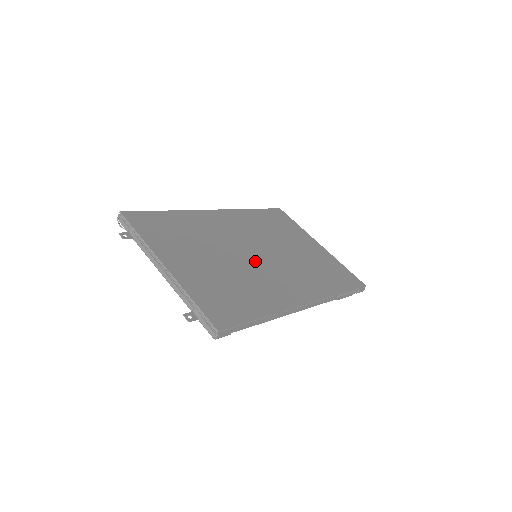
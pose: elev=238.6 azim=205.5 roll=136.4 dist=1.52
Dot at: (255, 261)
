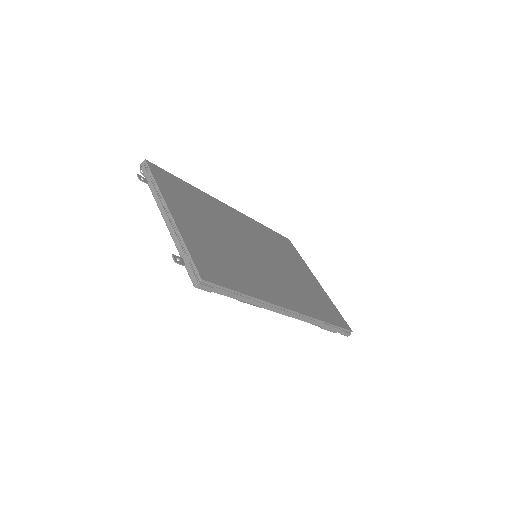
Dot at: (254, 257)
